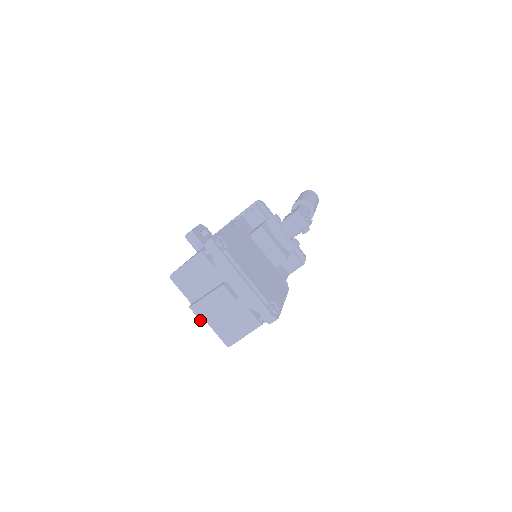
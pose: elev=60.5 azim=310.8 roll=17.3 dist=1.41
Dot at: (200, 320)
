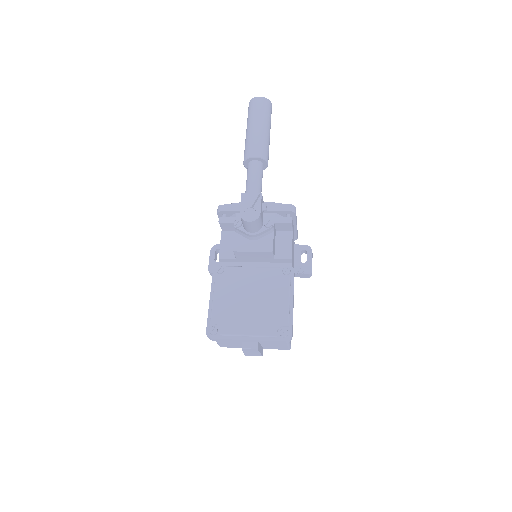
Dot at: occluded
